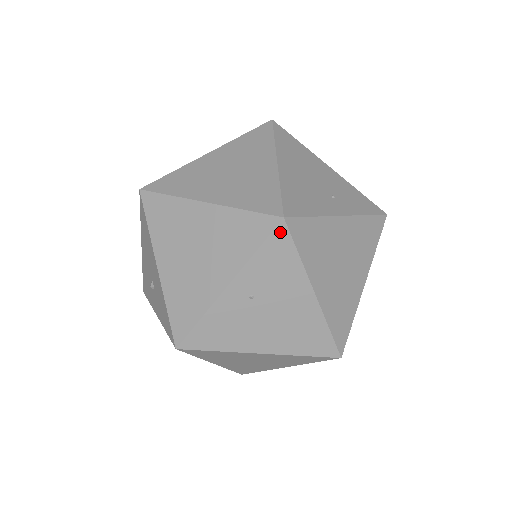
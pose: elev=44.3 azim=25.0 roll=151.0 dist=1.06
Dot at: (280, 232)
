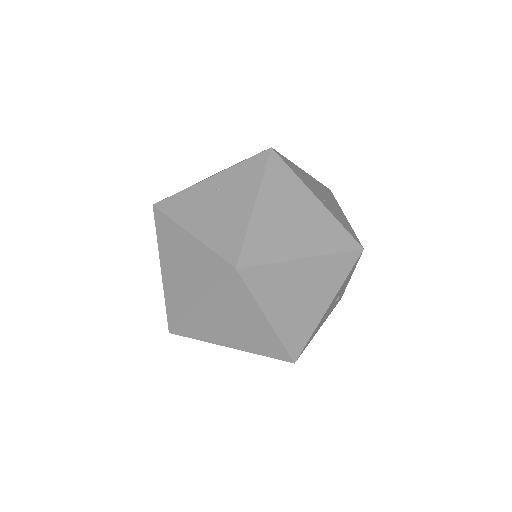
Dot at: (263, 155)
